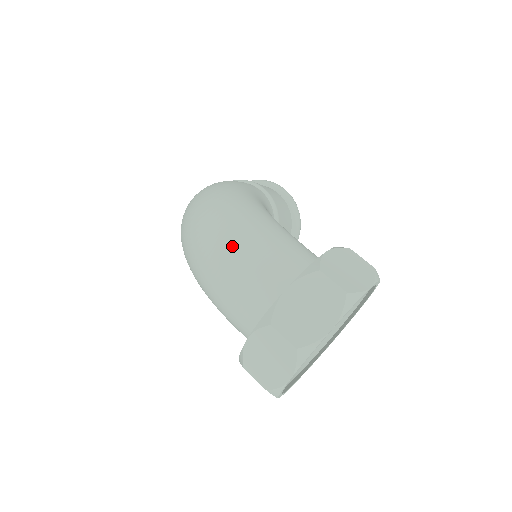
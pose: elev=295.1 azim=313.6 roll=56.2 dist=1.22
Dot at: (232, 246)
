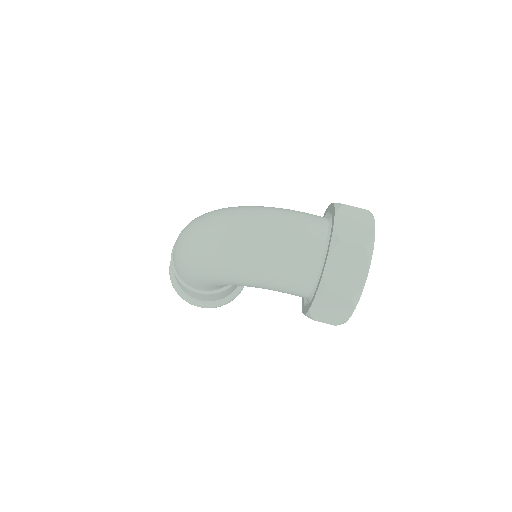
Dot at: (271, 220)
